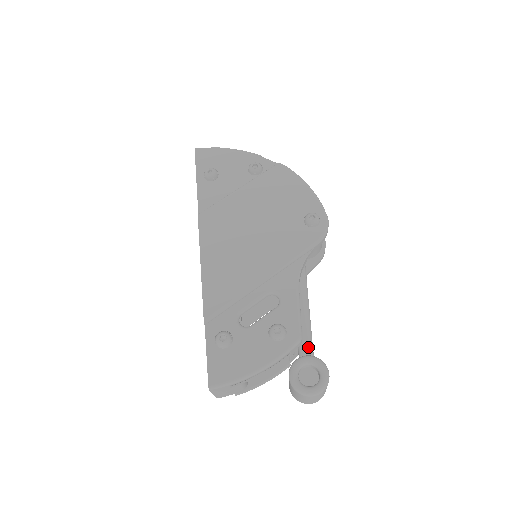
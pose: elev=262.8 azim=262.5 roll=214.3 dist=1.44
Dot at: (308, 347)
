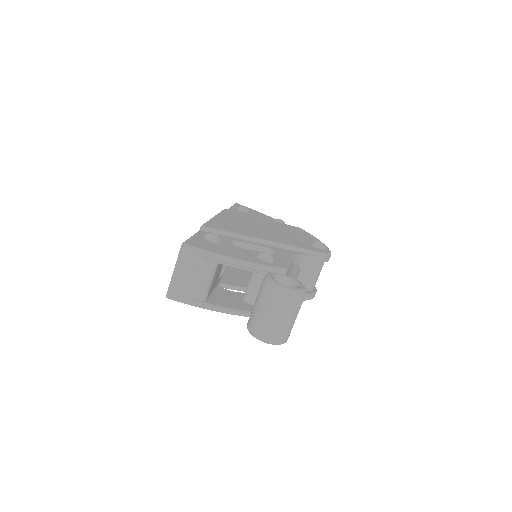
Dot at: occluded
